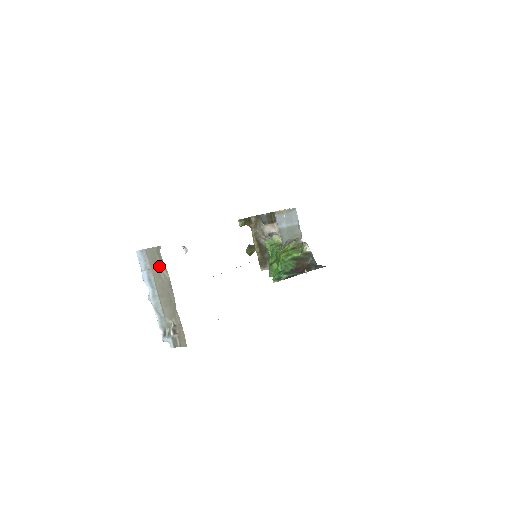
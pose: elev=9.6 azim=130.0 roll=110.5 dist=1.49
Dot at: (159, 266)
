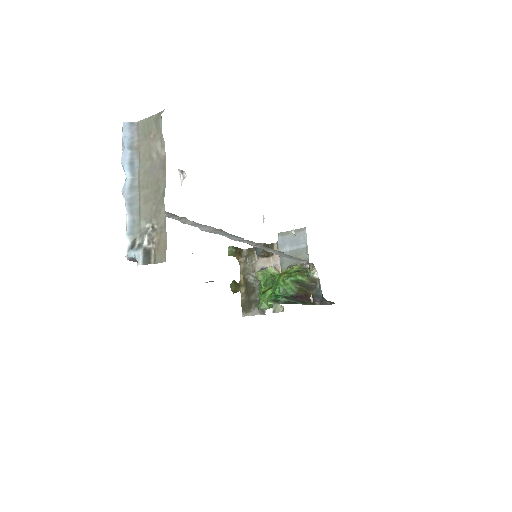
Dot at: (153, 141)
